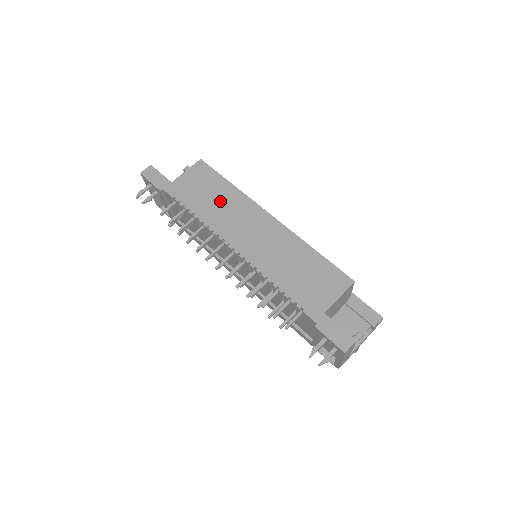
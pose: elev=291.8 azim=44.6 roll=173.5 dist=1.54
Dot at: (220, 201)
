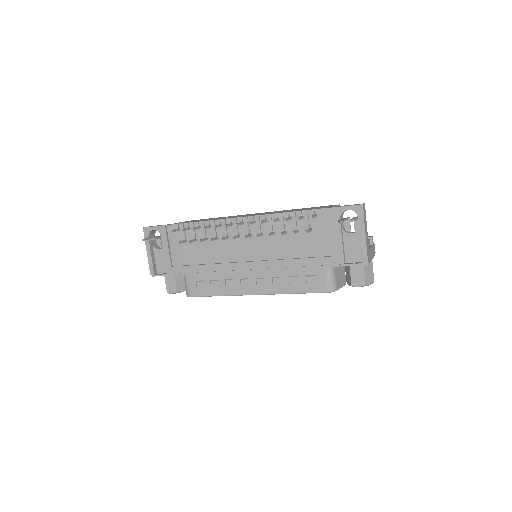
Dot at: (216, 218)
